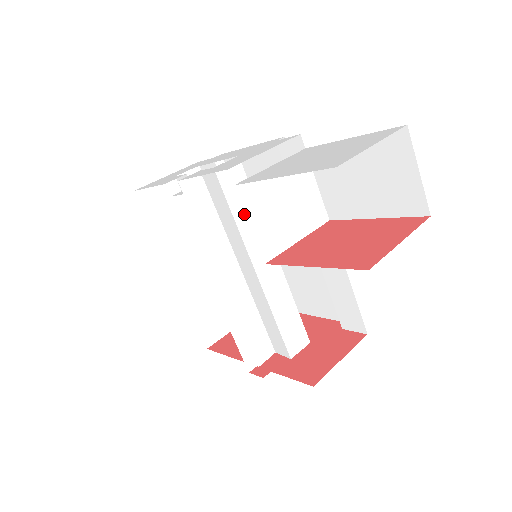
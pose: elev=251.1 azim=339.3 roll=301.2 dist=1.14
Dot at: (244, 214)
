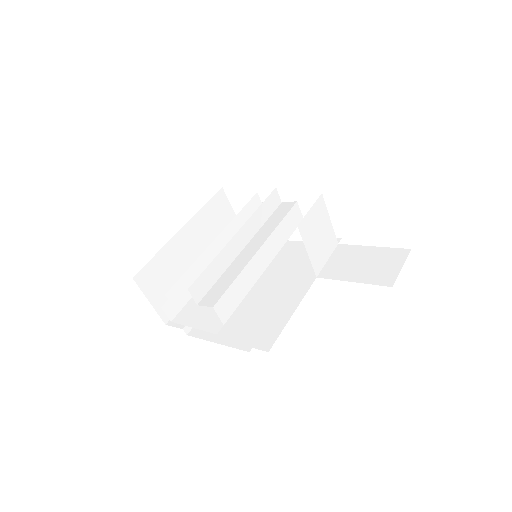
Dot at: (283, 230)
